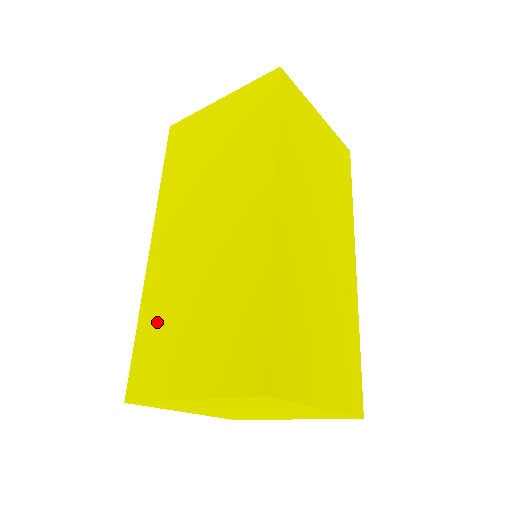
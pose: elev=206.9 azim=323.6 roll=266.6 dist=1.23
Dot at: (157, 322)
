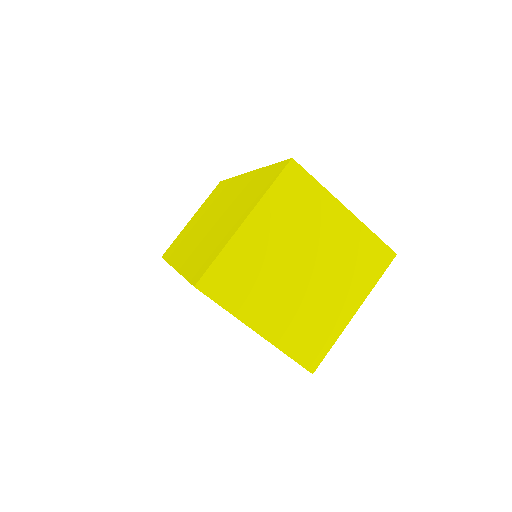
Dot at: (199, 256)
